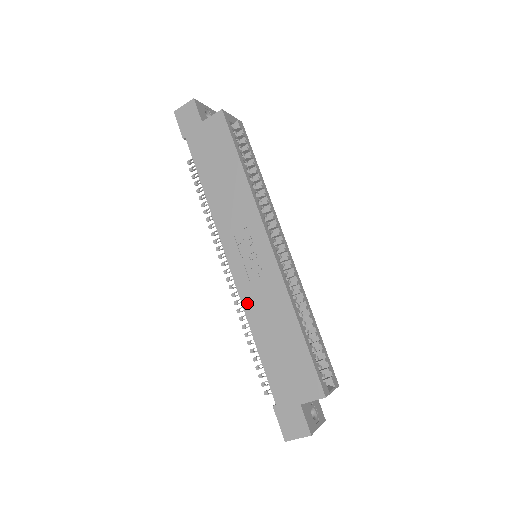
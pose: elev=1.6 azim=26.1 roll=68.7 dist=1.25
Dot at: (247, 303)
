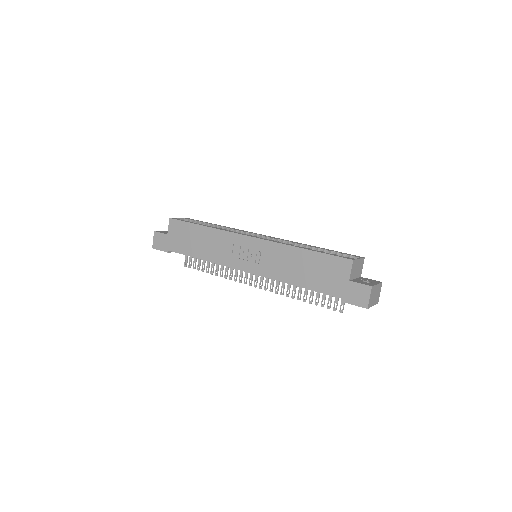
Dot at: (273, 275)
